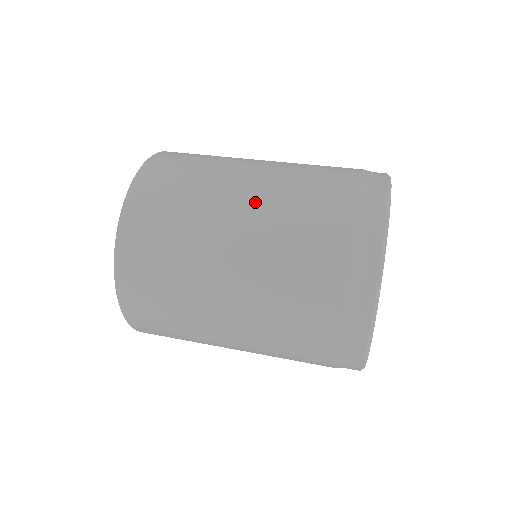
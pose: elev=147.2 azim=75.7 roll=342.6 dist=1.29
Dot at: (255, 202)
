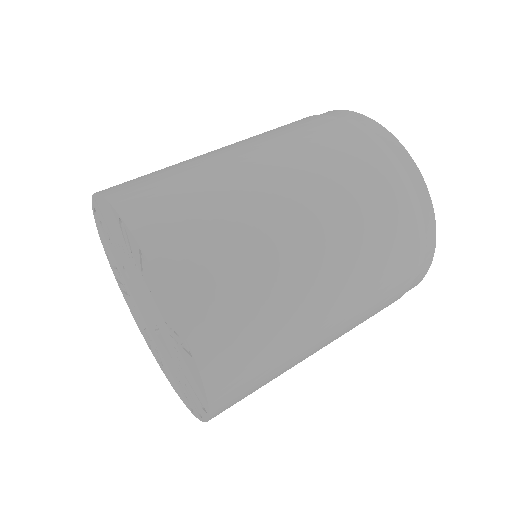
Dot at: (333, 256)
